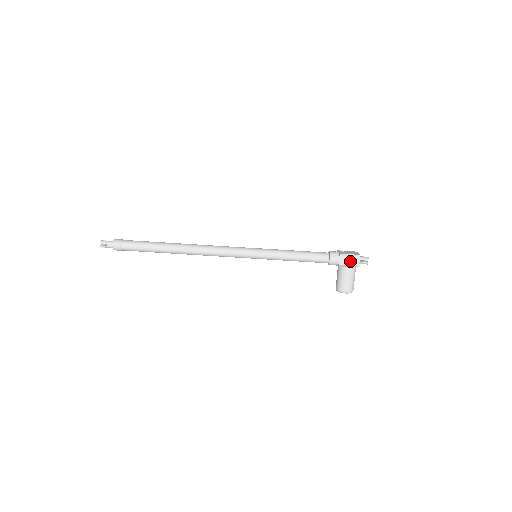
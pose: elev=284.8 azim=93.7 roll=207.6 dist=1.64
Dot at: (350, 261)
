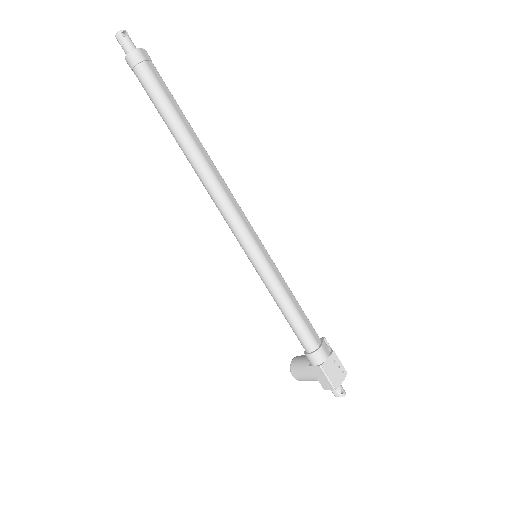
Dot at: (322, 379)
